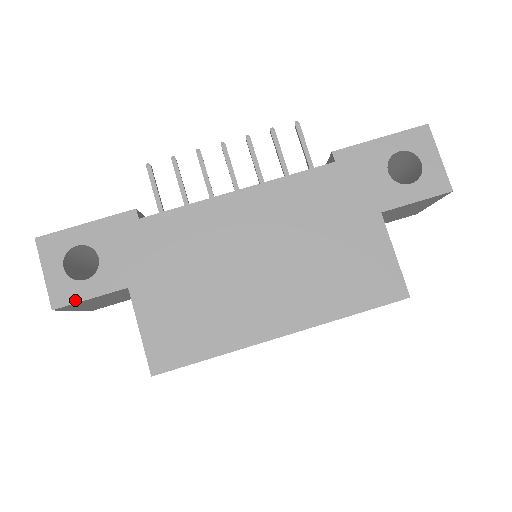
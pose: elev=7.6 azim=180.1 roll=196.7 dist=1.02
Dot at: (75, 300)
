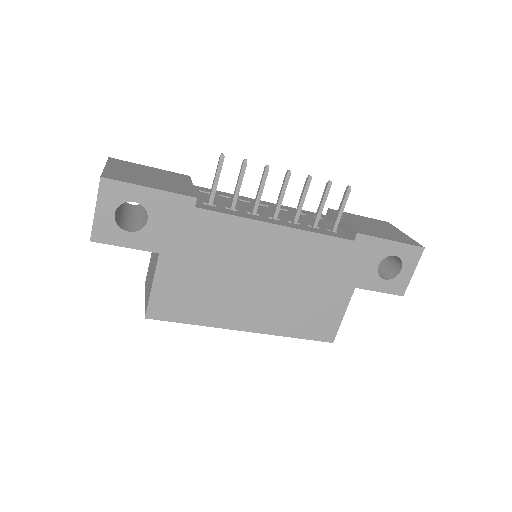
Dot at: (113, 243)
